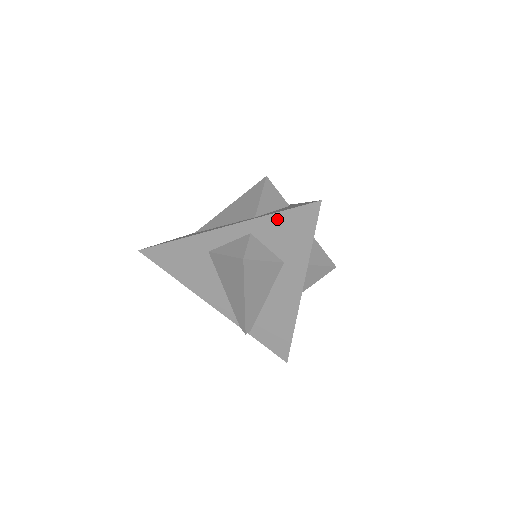
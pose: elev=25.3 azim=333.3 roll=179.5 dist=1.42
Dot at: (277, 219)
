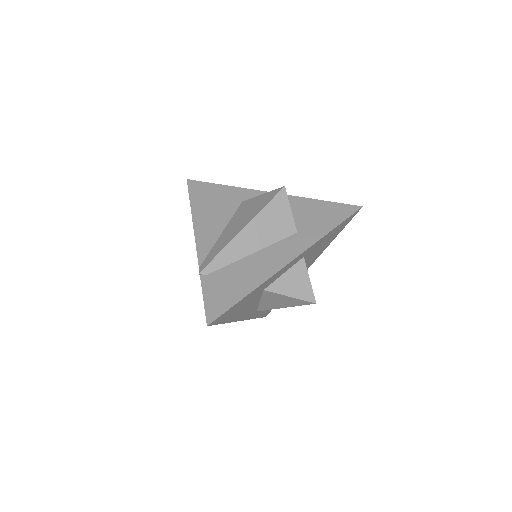
Dot at: (319, 204)
